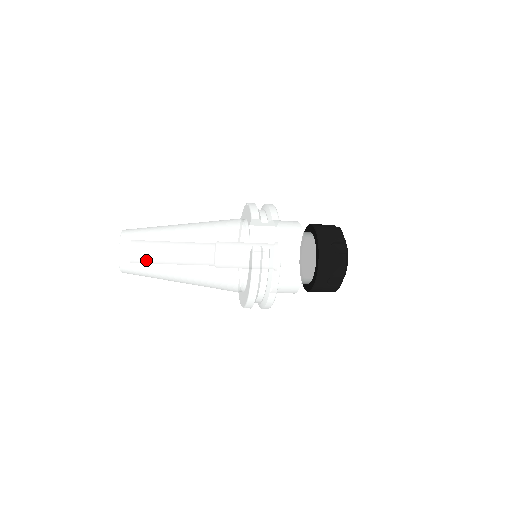
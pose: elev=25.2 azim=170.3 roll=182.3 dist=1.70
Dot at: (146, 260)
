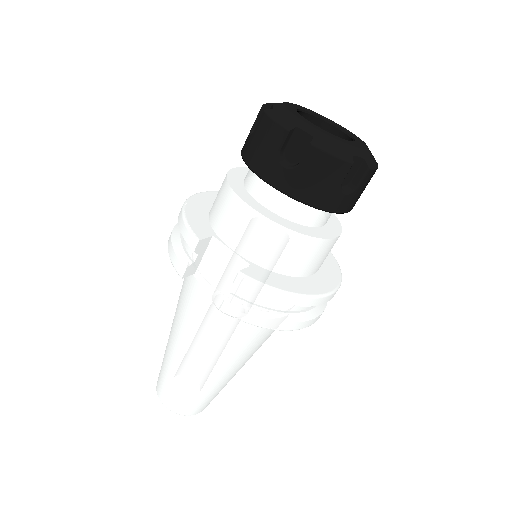
Dot at: (196, 398)
